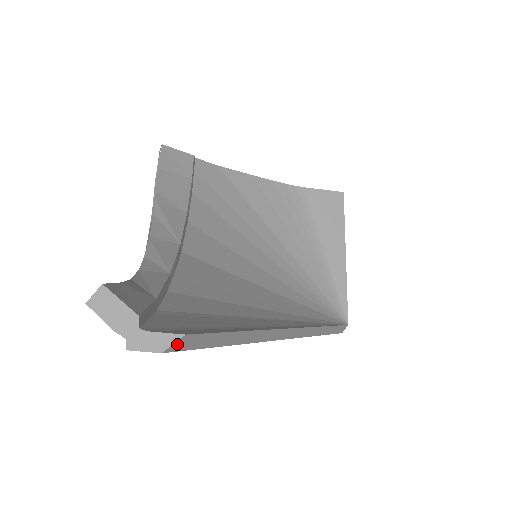
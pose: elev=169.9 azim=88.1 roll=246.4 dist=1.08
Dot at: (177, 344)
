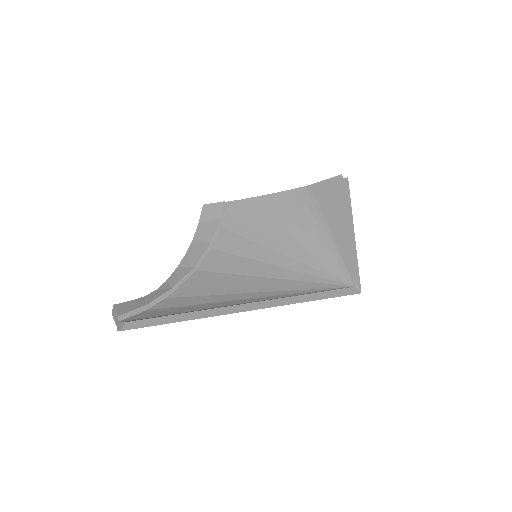
Dot at: (126, 326)
